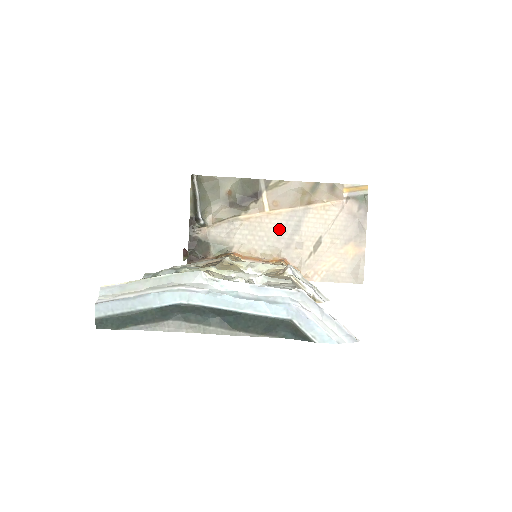
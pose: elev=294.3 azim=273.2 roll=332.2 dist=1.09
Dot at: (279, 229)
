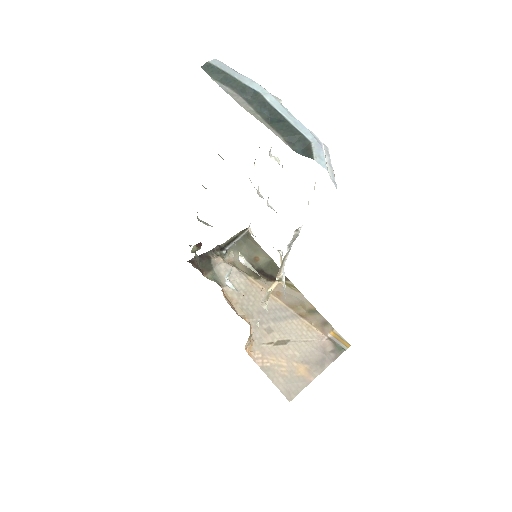
Dot at: occluded
